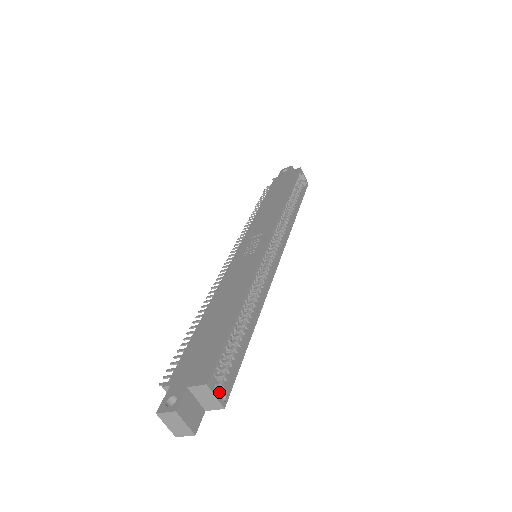
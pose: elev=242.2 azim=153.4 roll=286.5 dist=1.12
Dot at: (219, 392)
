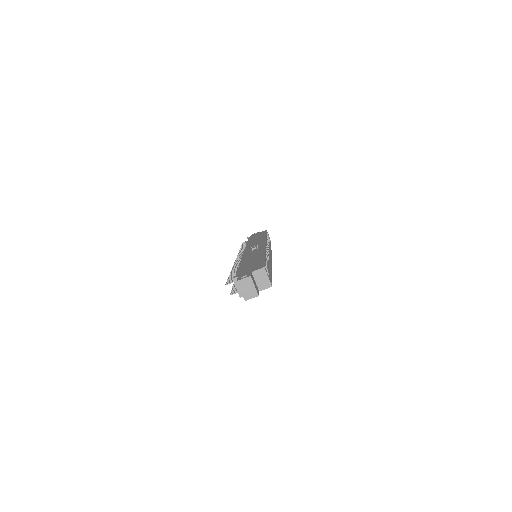
Dot at: (268, 279)
